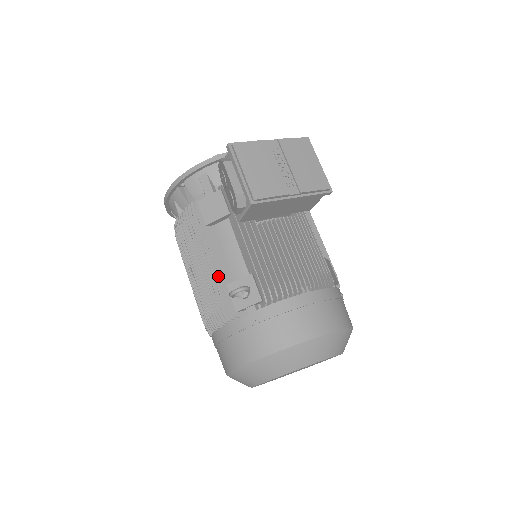
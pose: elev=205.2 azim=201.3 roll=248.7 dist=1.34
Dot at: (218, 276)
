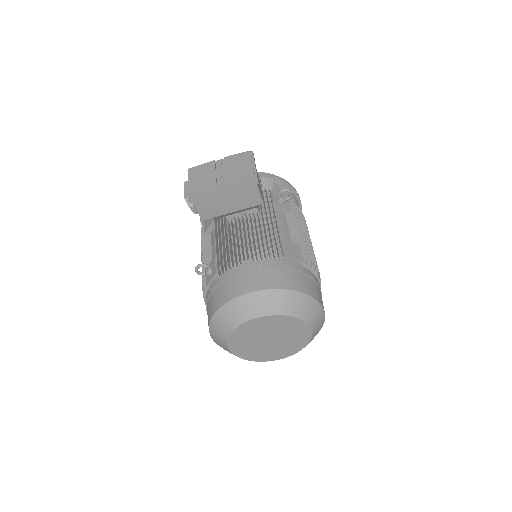
Dot at: occluded
